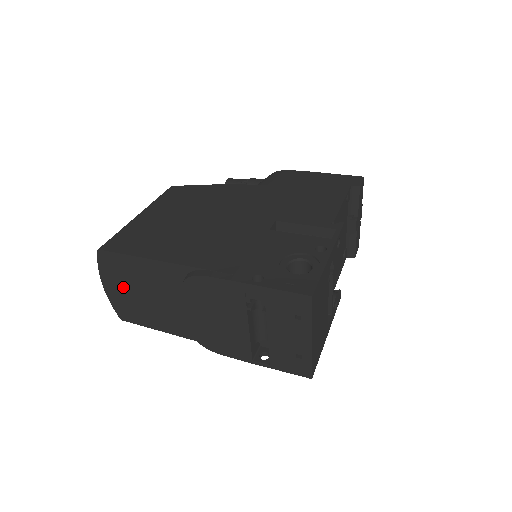
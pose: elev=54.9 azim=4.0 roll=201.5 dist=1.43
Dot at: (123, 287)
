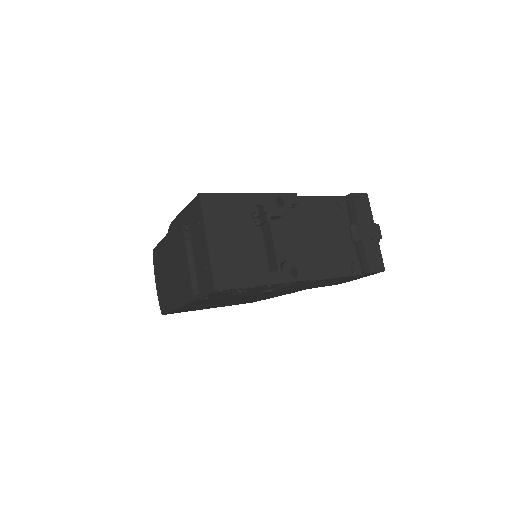
Dot at: (160, 277)
